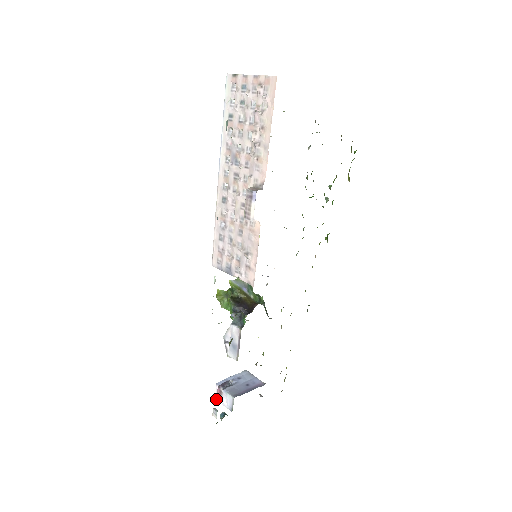
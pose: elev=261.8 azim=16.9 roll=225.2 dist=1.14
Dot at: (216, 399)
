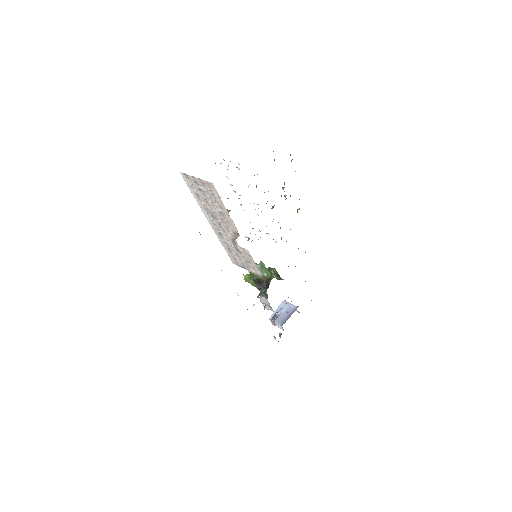
Dot at: occluded
